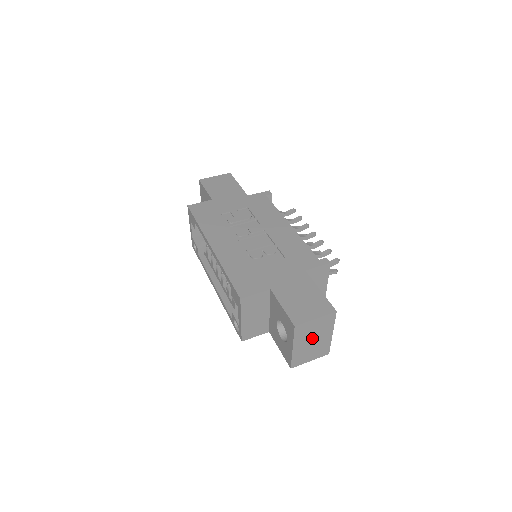
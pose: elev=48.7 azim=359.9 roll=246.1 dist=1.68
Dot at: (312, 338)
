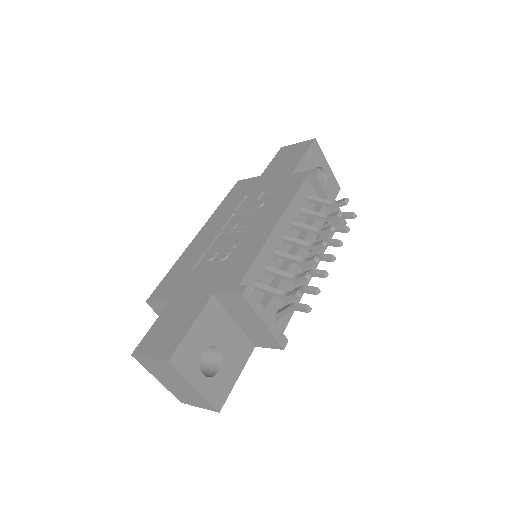
Dot at: (171, 380)
